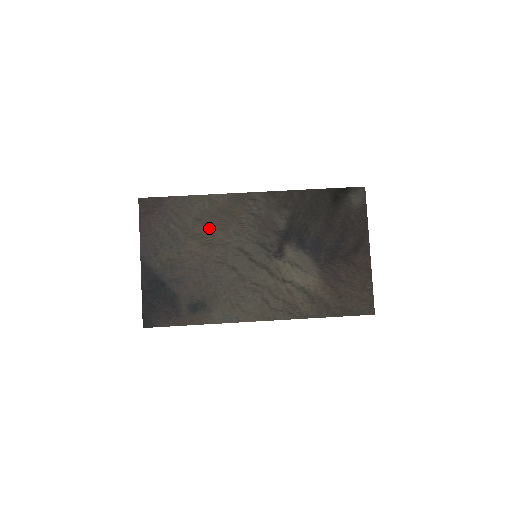
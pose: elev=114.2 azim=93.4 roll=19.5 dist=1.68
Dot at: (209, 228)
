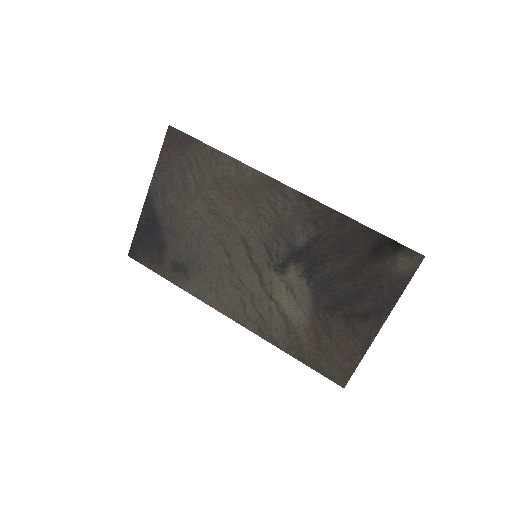
Dot at: (223, 199)
